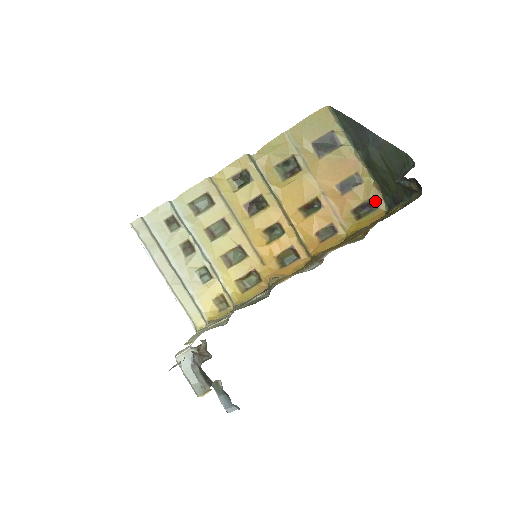
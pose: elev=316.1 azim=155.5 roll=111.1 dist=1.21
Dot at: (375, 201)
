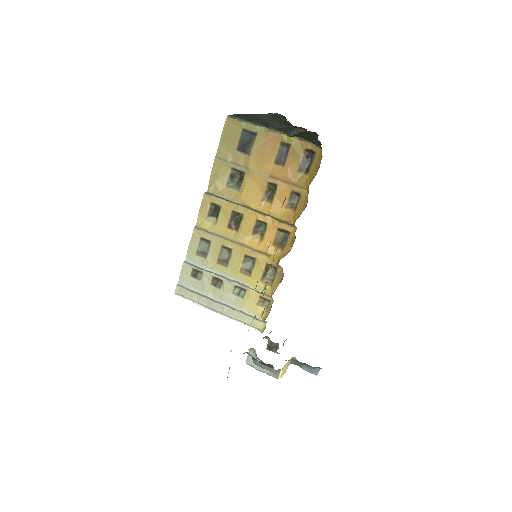
Dot at: (309, 150)
